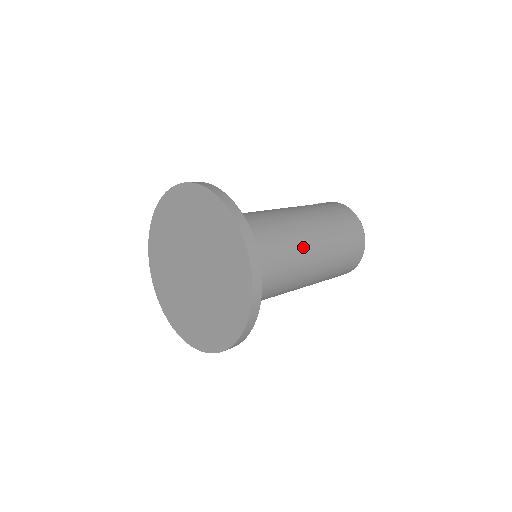
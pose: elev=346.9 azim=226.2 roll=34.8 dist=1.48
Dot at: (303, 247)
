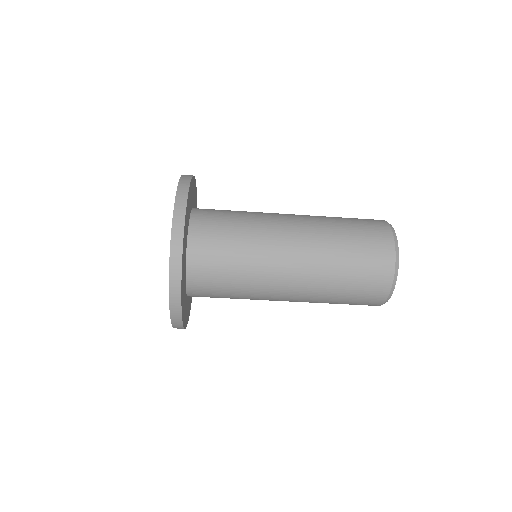
Dot at: (282, 217)
